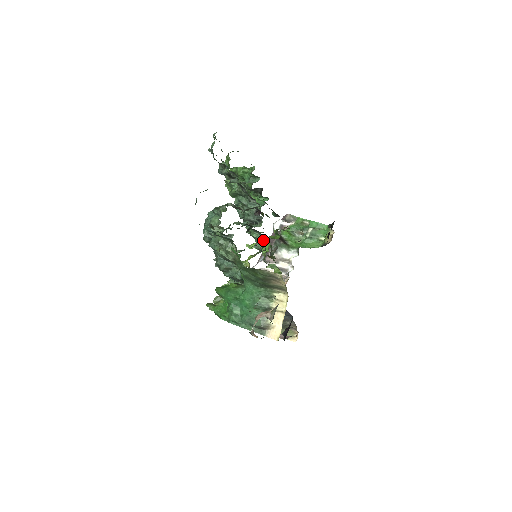
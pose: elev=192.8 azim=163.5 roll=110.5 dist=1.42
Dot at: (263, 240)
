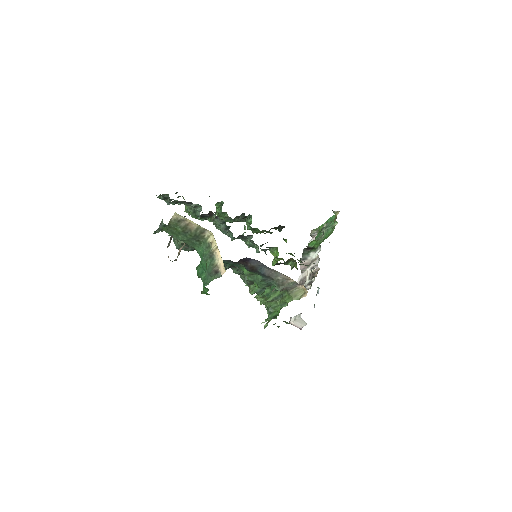
Dot at: (250, 240)
